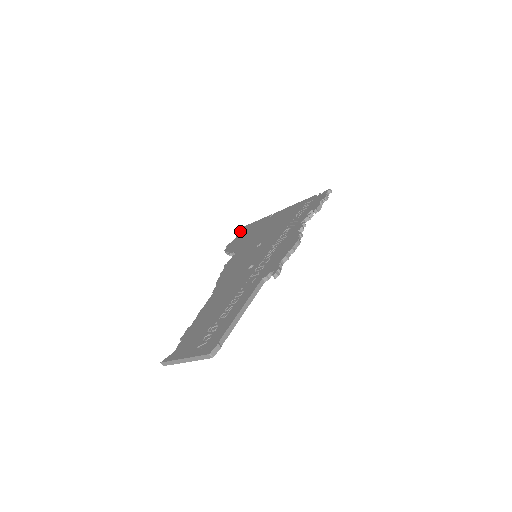
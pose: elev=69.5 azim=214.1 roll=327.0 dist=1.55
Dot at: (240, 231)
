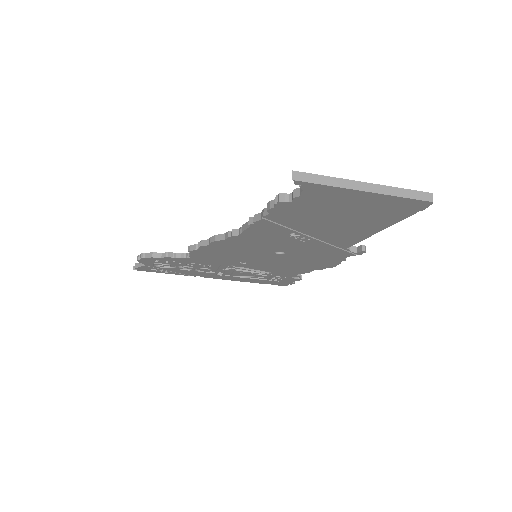
Dot at: occluded
